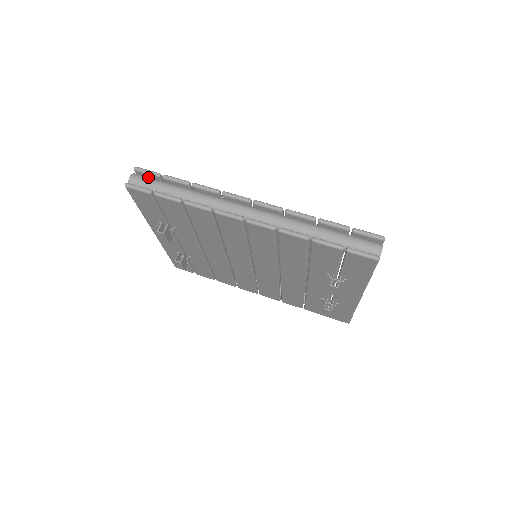
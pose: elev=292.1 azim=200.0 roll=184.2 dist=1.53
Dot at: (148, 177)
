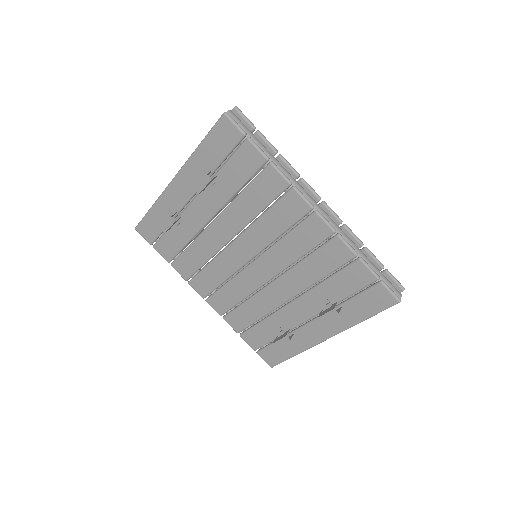
Dot at: (242, 122)
